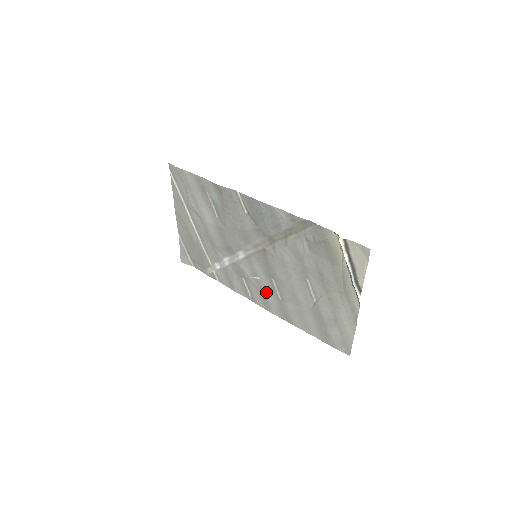
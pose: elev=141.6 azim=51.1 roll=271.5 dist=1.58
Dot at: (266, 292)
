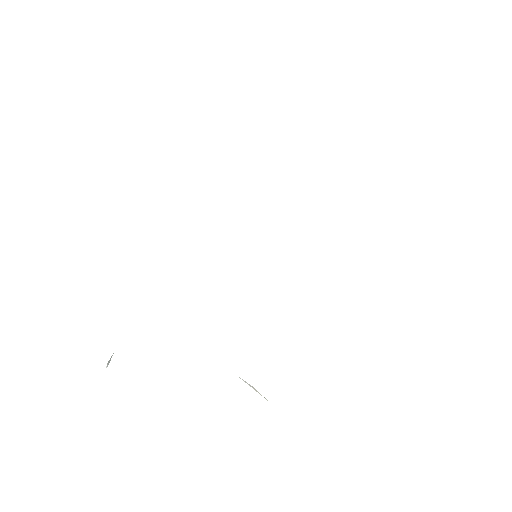
Dot at: occluded
